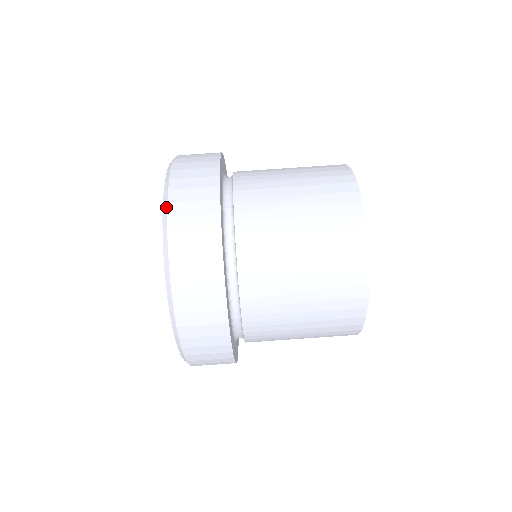
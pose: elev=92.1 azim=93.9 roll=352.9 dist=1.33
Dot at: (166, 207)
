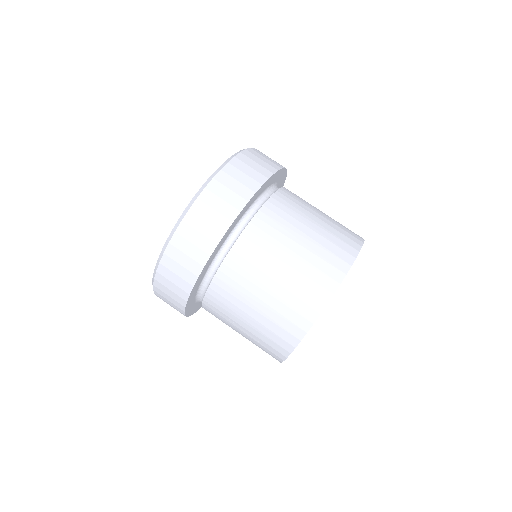
Dot at: occluded
